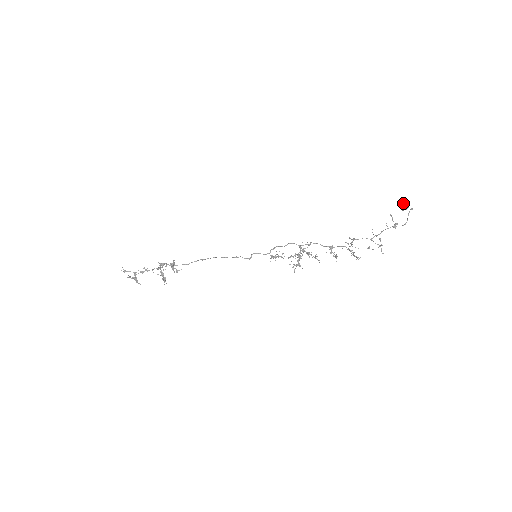
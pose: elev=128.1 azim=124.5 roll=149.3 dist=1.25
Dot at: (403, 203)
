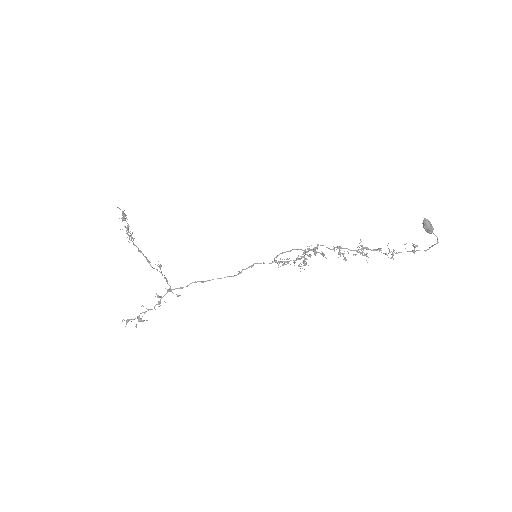
Dot at: (429, 229)
